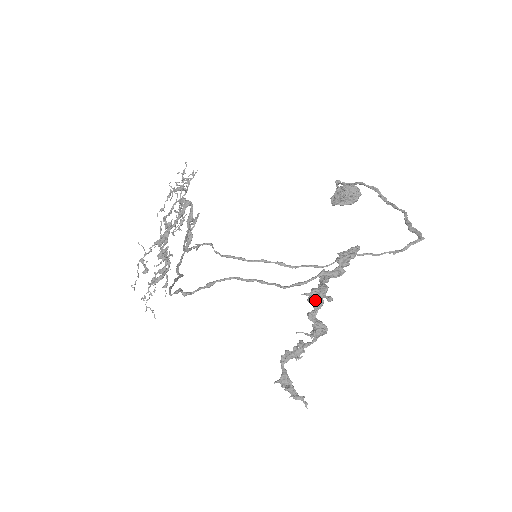
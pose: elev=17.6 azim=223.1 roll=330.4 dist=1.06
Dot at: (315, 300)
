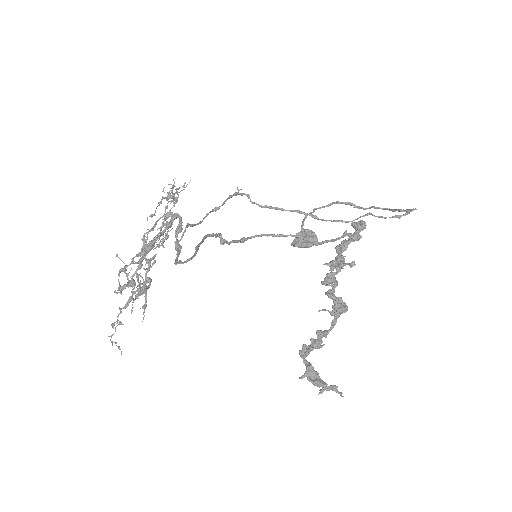
Dot at: (330, 279)
